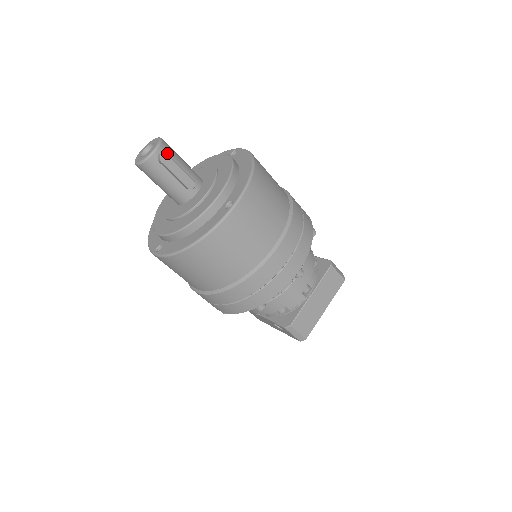
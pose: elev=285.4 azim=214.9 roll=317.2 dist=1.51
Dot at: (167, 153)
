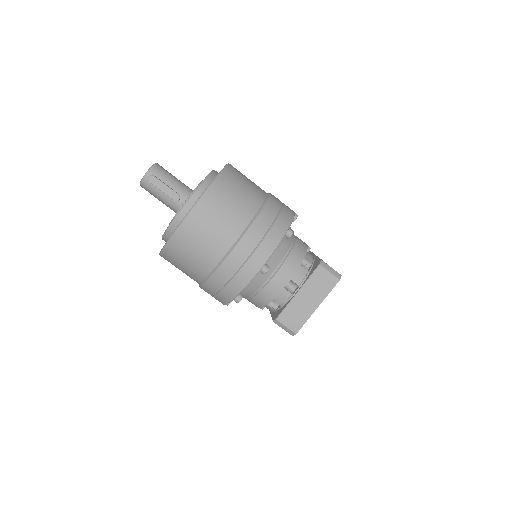
Dot at: (157, 175)
